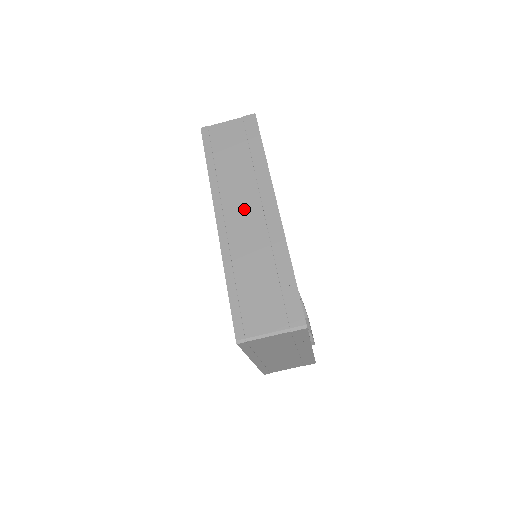
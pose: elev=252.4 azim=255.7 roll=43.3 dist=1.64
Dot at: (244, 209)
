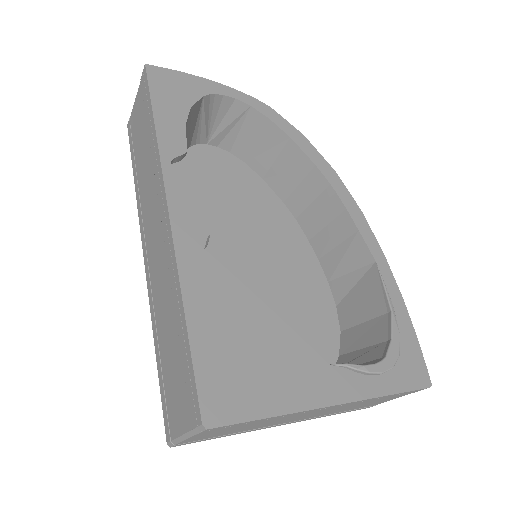
Dot at: (153, 229)
